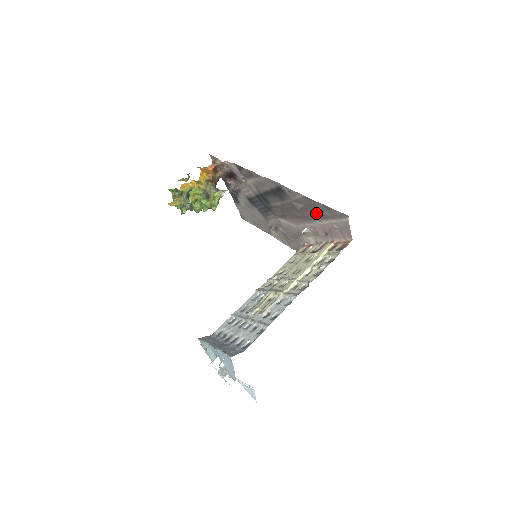
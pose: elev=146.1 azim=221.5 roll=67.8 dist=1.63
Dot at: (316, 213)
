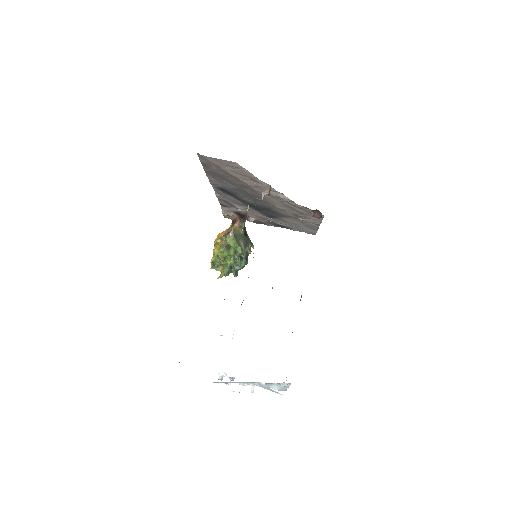
Dot at: (225, 176)
